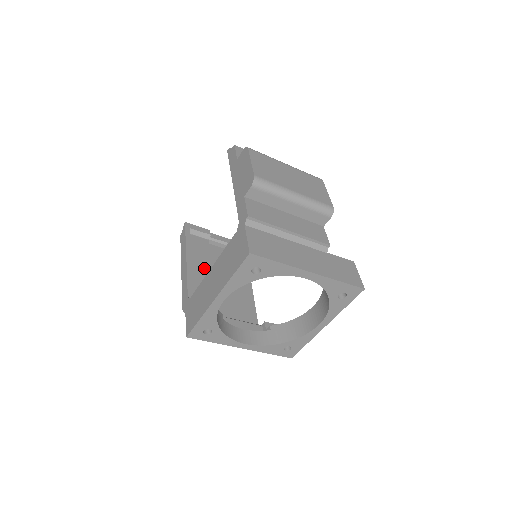
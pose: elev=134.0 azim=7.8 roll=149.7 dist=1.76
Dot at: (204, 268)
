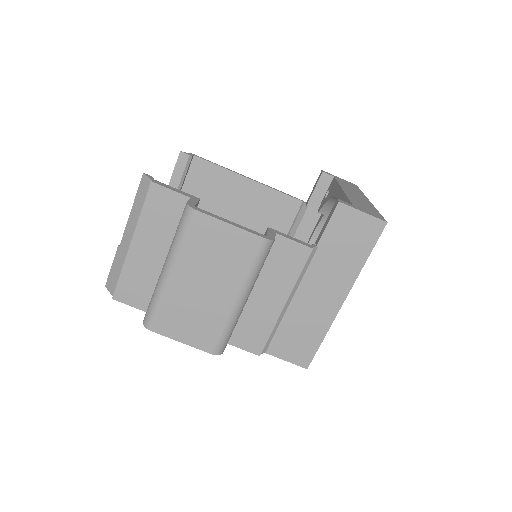
Dot at: occluded
